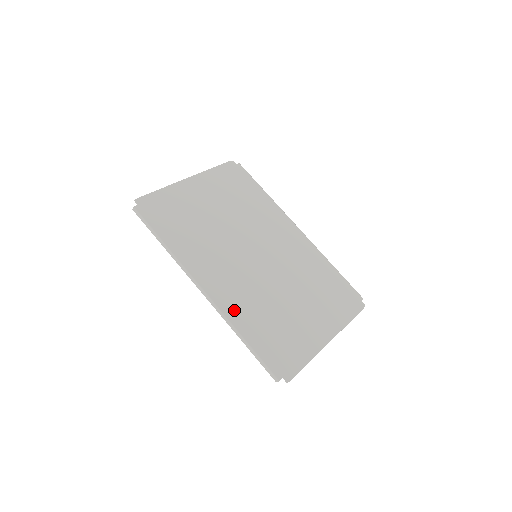
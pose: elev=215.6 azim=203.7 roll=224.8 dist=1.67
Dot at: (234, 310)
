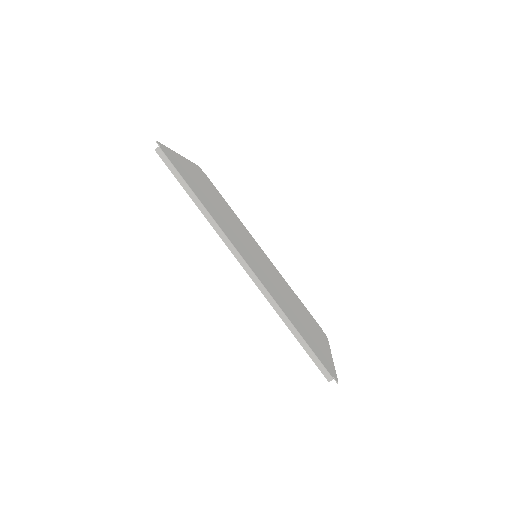
Dot at: (274, 295)
